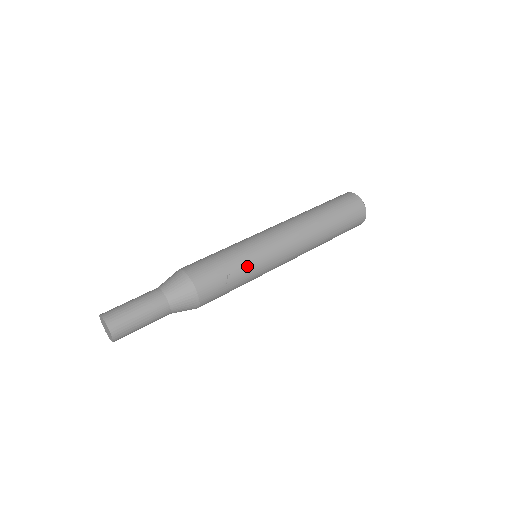
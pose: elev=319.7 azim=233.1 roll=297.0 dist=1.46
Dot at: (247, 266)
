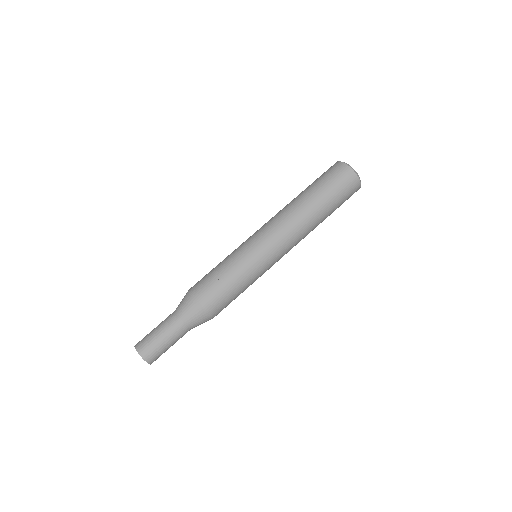
Dot at: (239, 266)
